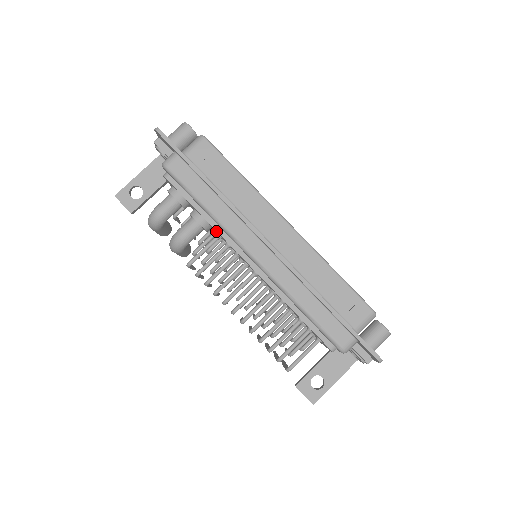
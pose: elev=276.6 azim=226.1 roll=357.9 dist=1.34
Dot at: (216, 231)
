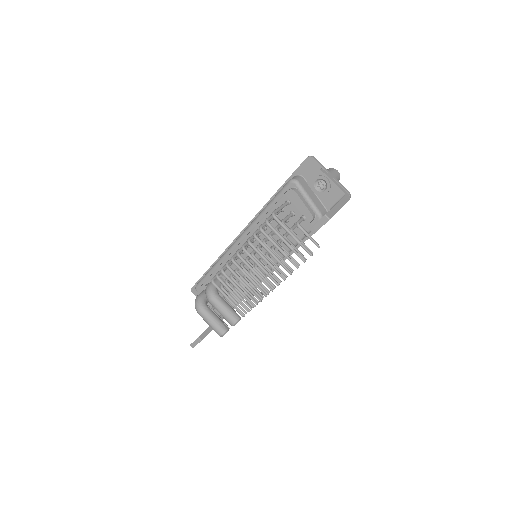
Dot at: occluded
